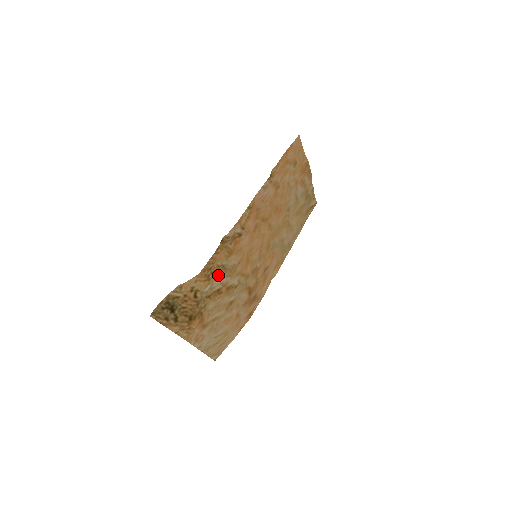
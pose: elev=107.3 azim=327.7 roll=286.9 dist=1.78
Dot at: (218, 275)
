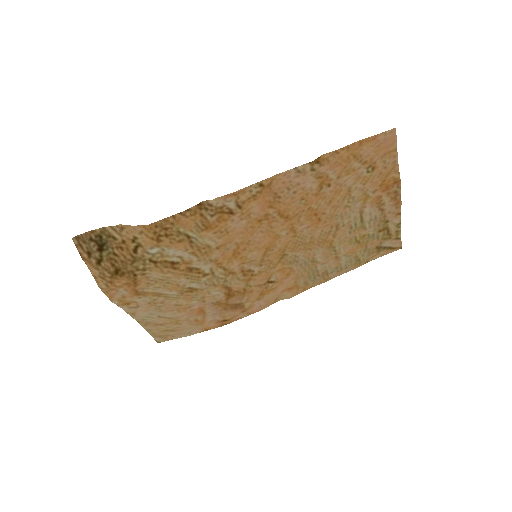
Dot at: (175, 243)
